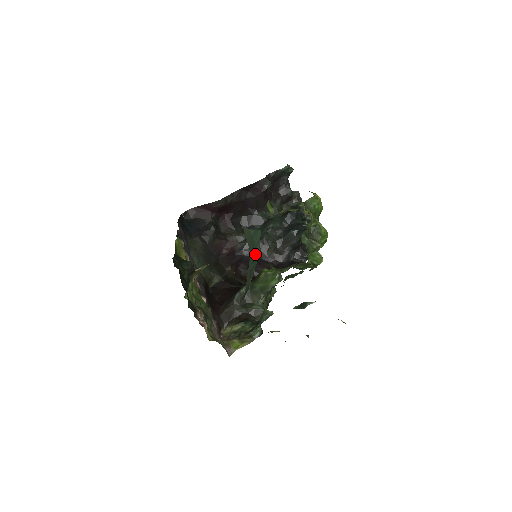
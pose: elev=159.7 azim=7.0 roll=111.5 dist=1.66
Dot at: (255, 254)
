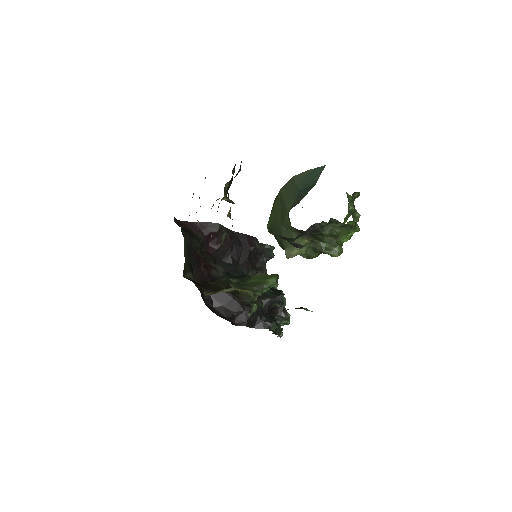
Dot at: (310, 184)
